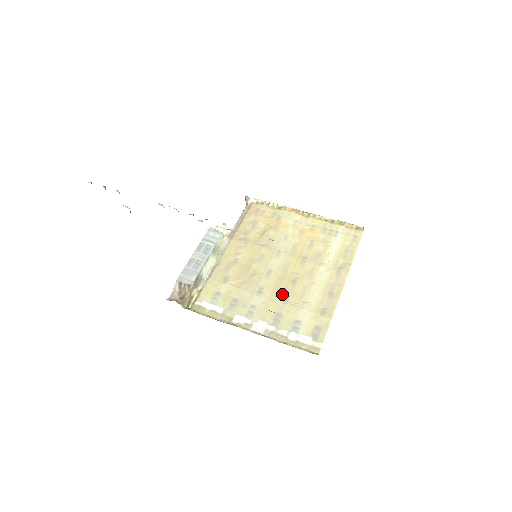
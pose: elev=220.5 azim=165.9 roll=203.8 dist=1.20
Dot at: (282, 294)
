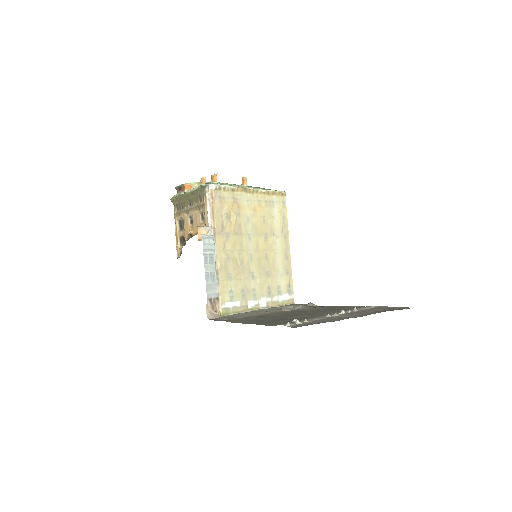
Dot at: (264, 271)
